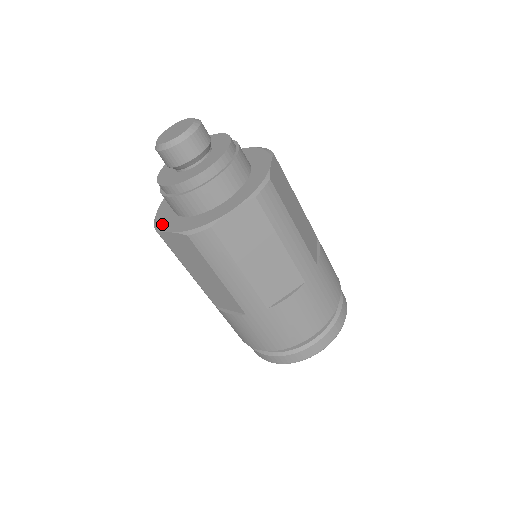
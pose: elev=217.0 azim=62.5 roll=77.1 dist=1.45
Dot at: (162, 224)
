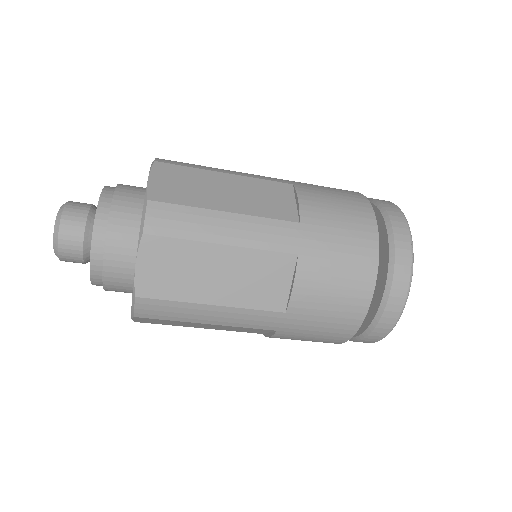
Dot at: occluded
